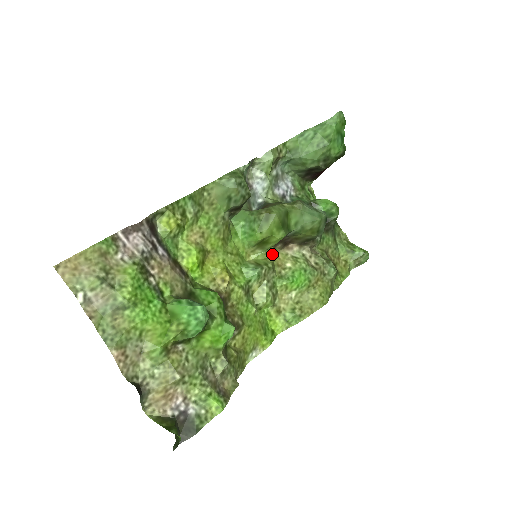
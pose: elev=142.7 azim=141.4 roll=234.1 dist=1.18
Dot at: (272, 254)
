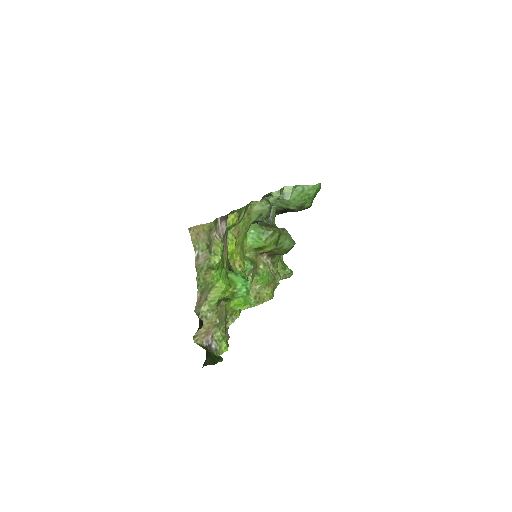
Dot at: (256, 257)
